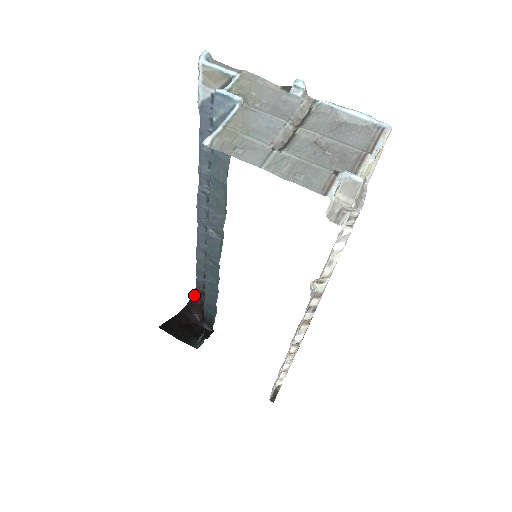
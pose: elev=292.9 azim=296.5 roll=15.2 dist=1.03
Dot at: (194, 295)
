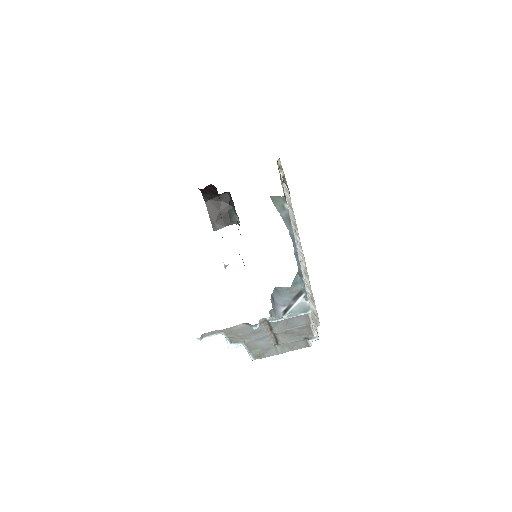
Dot at: (200, 189)
